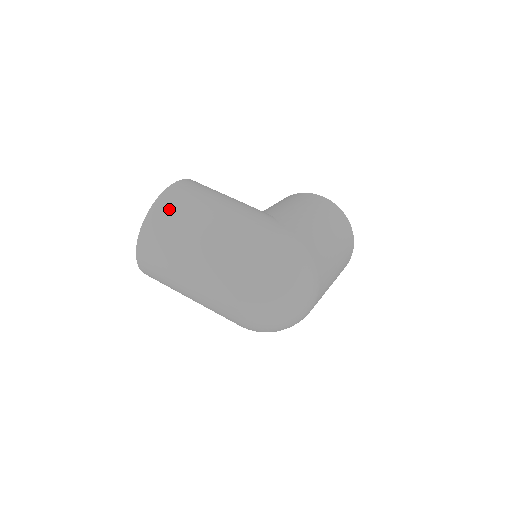
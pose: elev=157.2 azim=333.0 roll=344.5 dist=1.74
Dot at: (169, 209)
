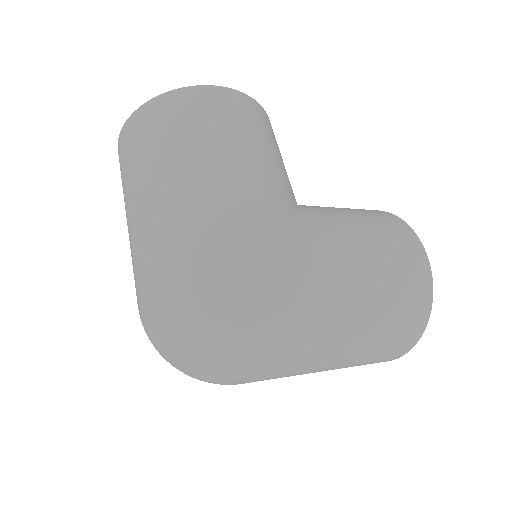
Dot at: (166, 115)
